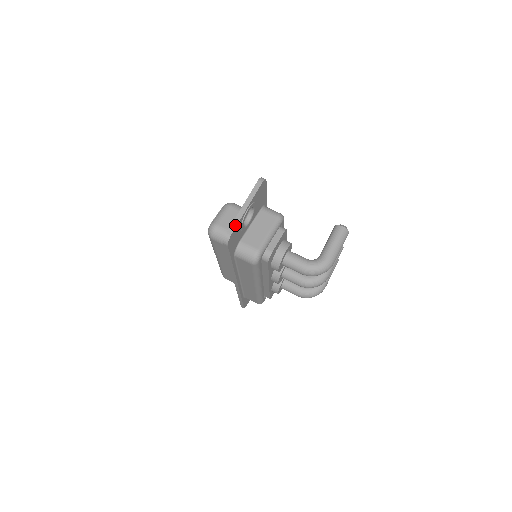
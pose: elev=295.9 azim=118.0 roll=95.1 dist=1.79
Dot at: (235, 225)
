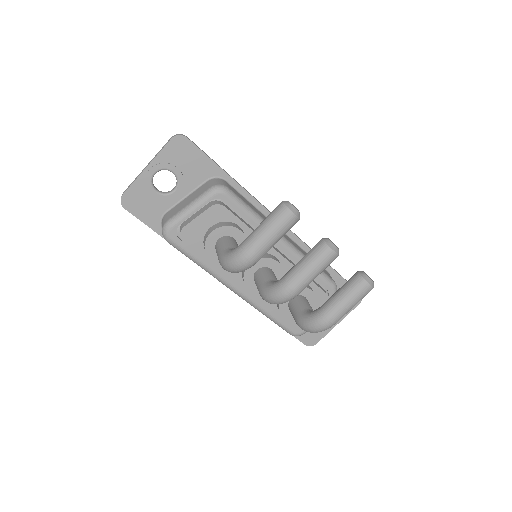
Dot at: (130, 185)
